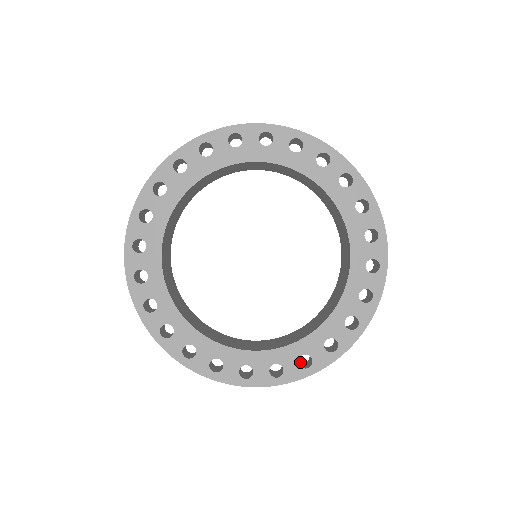
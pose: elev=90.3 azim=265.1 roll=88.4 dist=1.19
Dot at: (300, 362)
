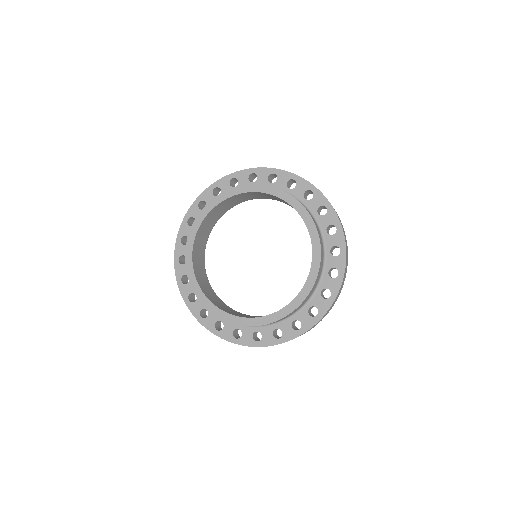
Dot at: (238, 334)
